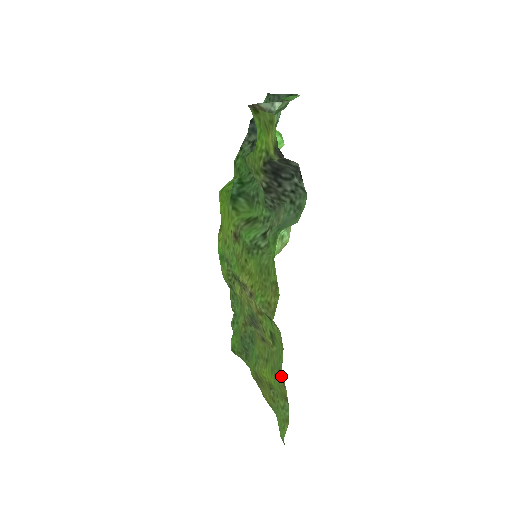
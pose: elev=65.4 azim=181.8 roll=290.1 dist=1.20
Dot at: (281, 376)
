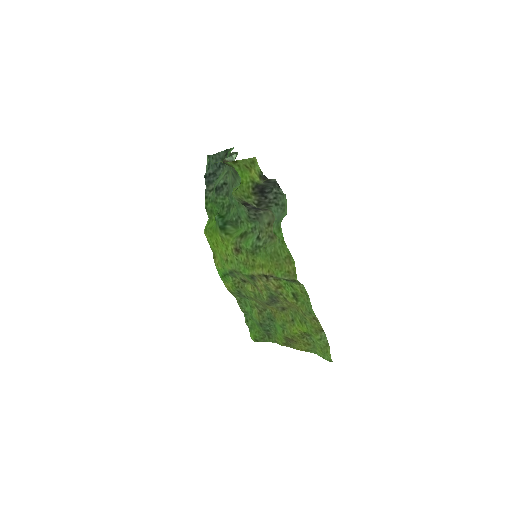
Dot at: (313, 316)
